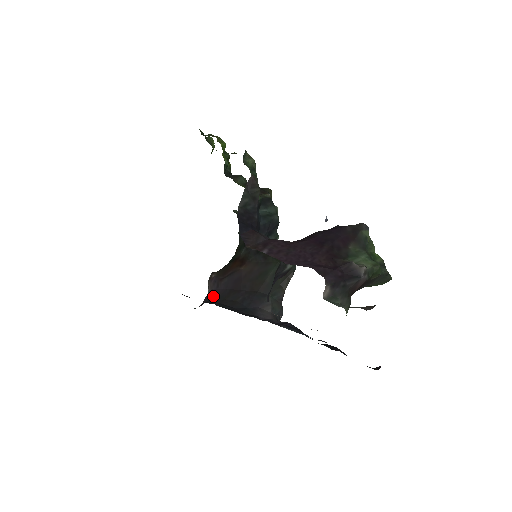
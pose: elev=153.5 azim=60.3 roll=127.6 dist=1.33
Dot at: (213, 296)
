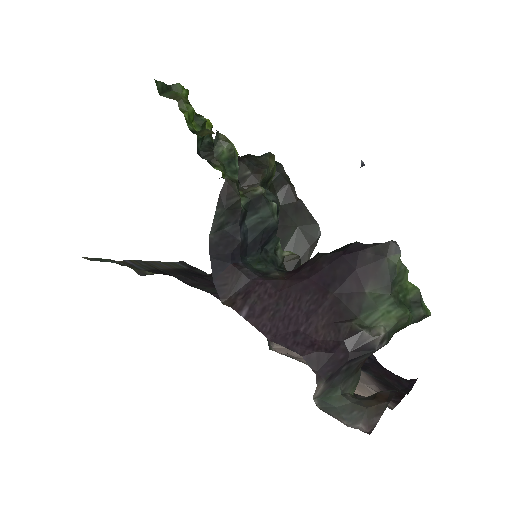
Dot at: occluded
